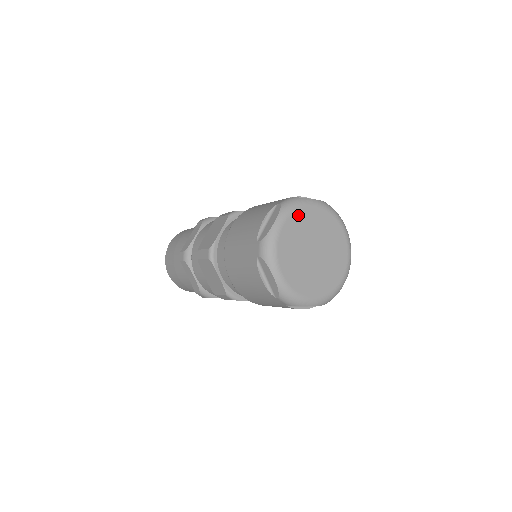
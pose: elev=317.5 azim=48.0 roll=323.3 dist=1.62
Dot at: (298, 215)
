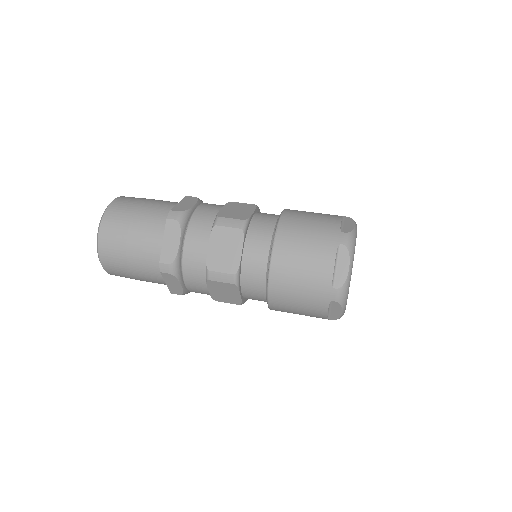
Dot at: occluded
